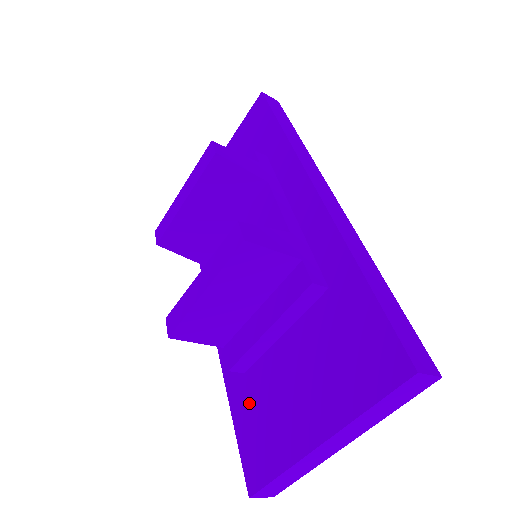
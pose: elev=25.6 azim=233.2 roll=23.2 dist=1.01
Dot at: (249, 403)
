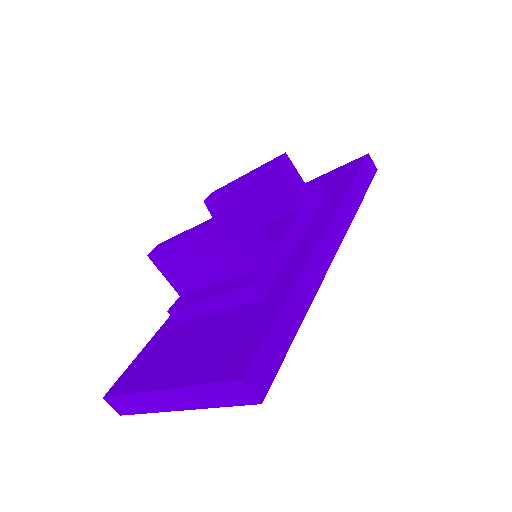
Dot at: (160, 342)
